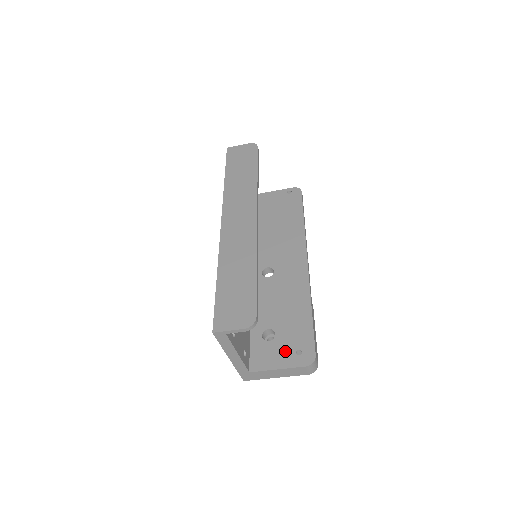
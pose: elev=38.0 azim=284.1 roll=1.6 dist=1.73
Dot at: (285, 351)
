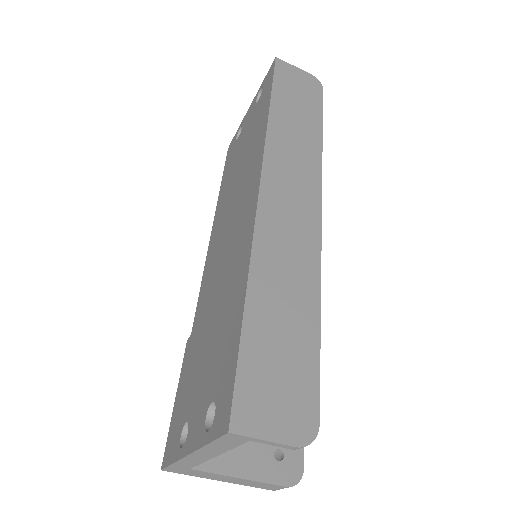
Dot at: (258, 445)
